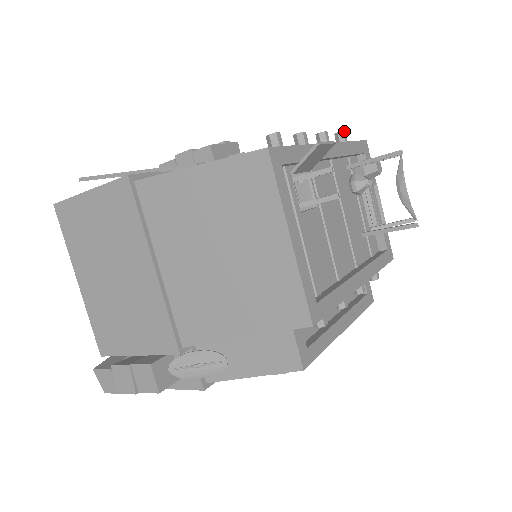
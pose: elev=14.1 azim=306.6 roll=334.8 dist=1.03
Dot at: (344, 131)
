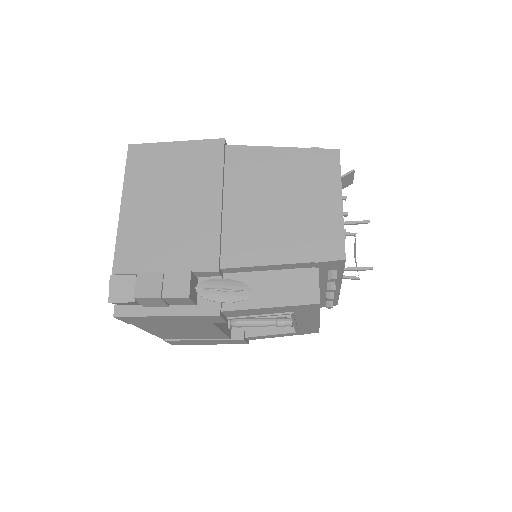
Dot at: occluded
